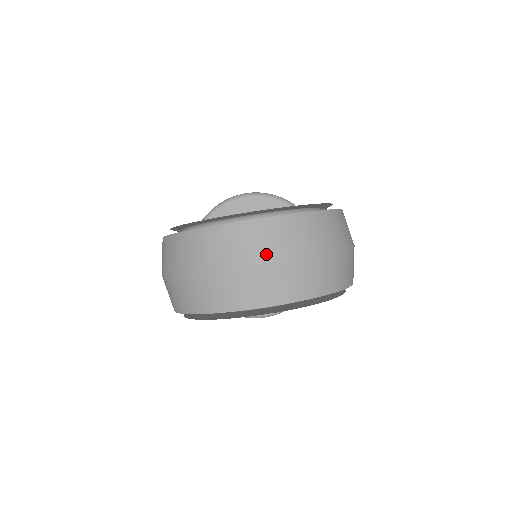
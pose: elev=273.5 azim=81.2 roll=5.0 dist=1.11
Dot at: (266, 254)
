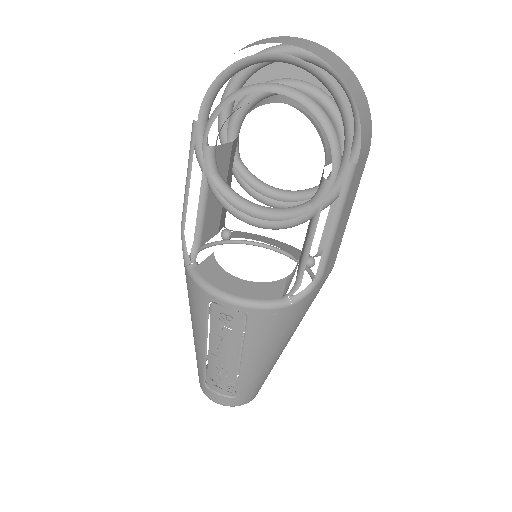
Dot at: (309, 41)
